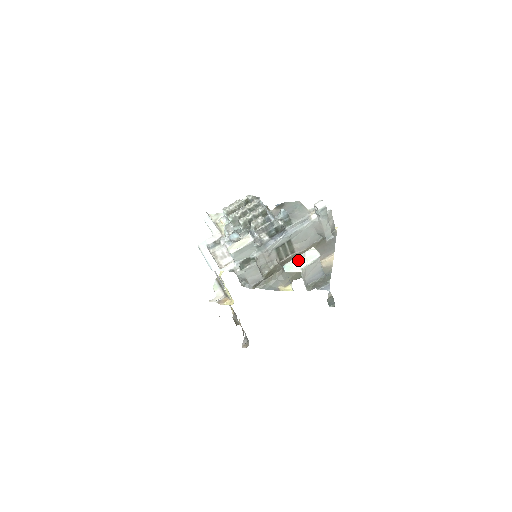
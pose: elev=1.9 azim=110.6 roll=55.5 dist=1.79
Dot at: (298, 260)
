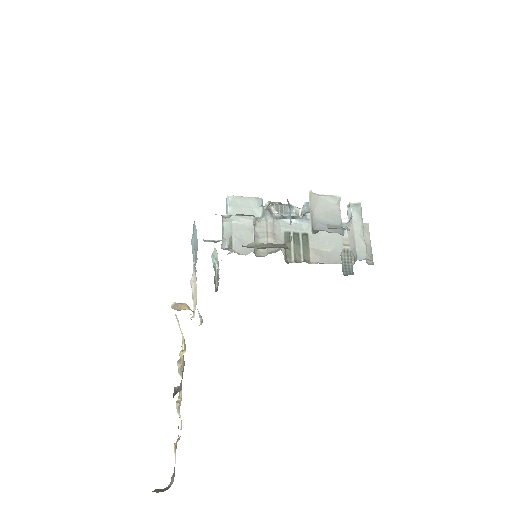
Dot at: occluded
